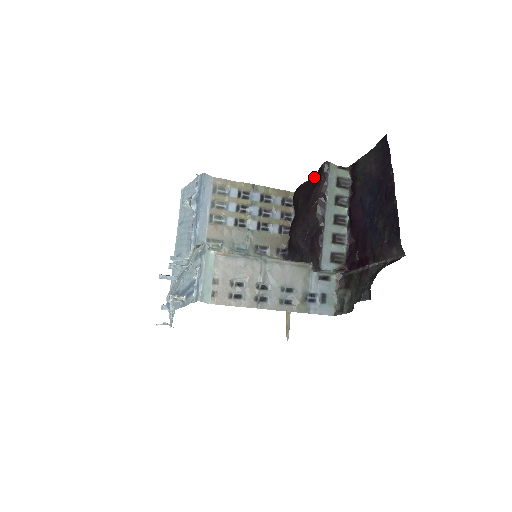
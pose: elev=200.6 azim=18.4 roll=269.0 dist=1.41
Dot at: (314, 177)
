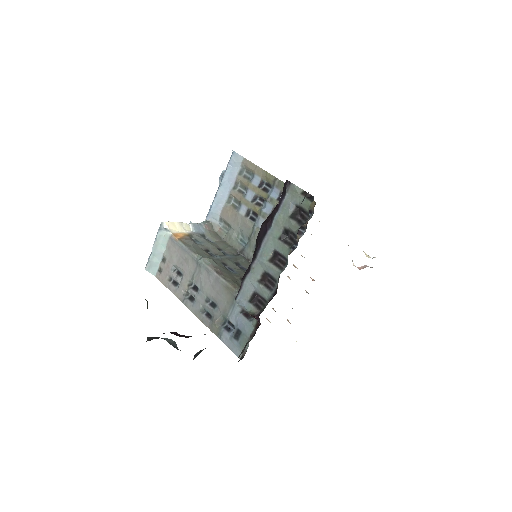
Dot at: occluded
